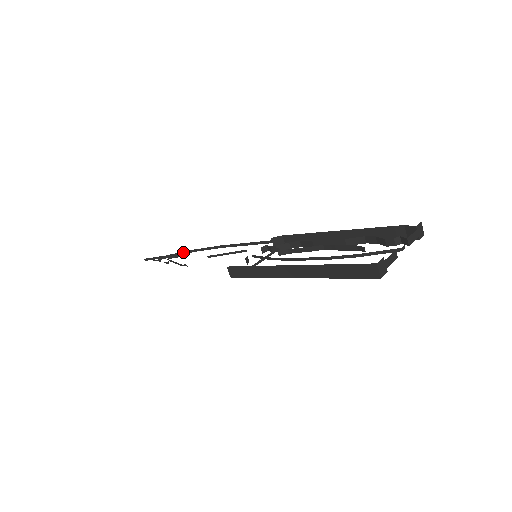
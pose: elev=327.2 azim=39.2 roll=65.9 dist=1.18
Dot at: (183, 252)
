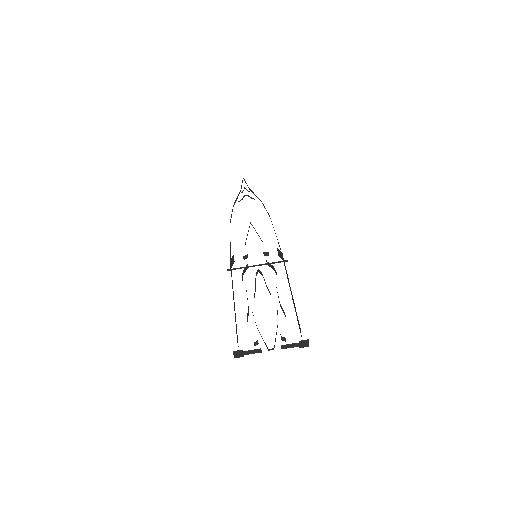
Dot at: occluded
